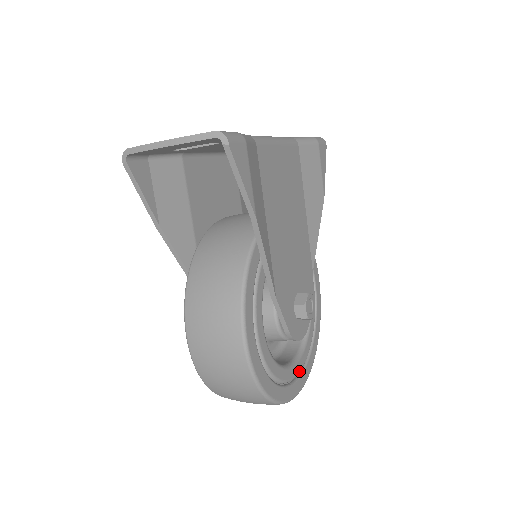
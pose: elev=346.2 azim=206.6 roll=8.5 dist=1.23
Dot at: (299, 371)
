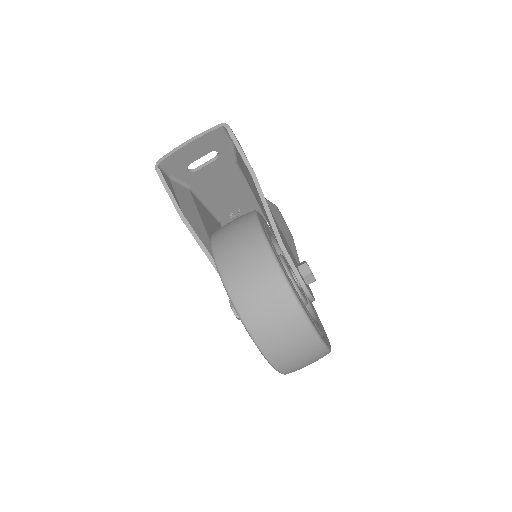
Dot at: (321, 332)
